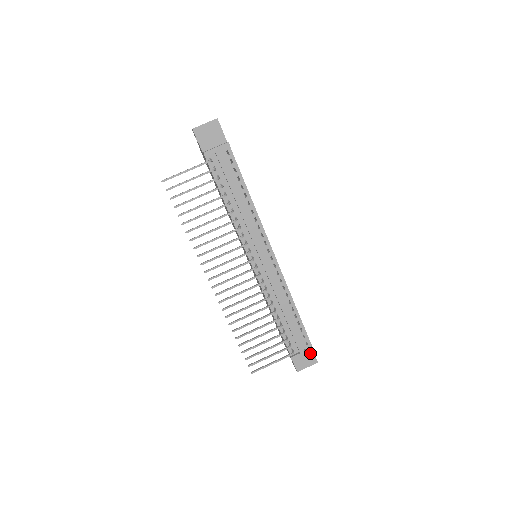
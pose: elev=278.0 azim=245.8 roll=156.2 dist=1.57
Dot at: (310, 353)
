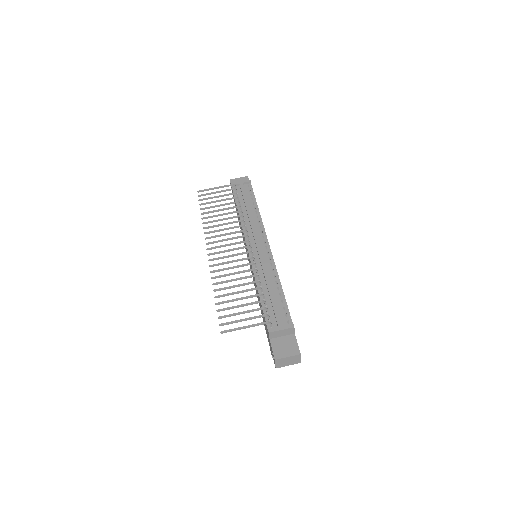
Dot at: (293, 342)
